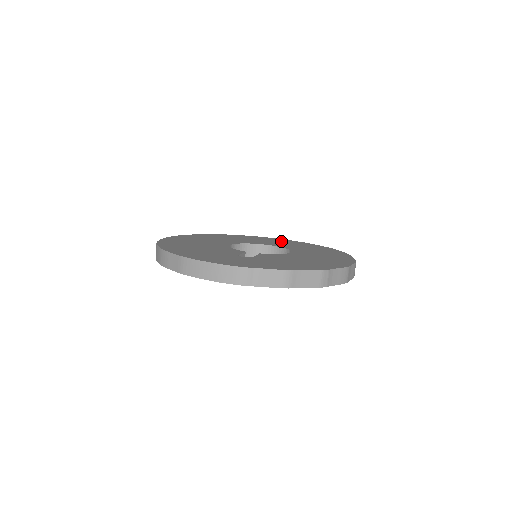
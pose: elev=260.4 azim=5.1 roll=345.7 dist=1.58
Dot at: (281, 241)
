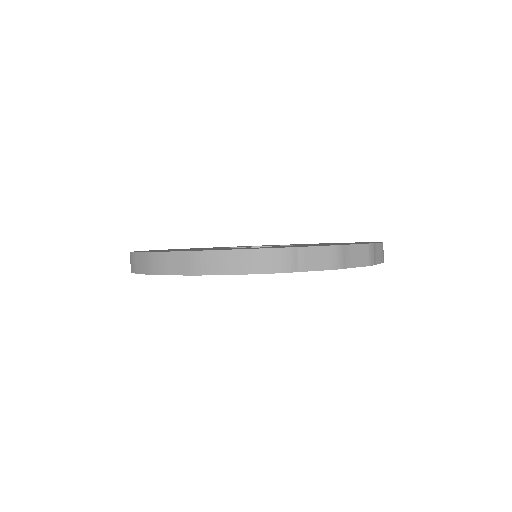
Dot at: occluded
